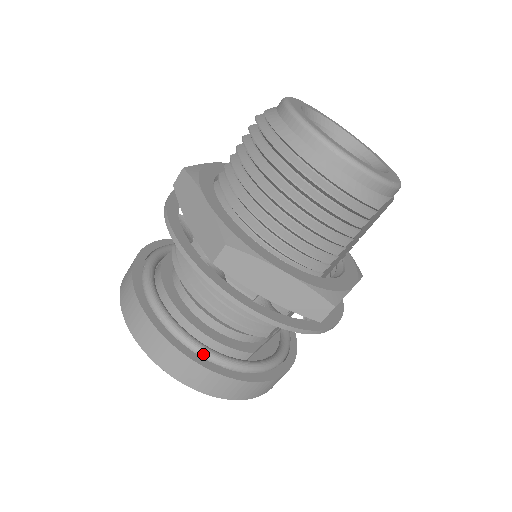
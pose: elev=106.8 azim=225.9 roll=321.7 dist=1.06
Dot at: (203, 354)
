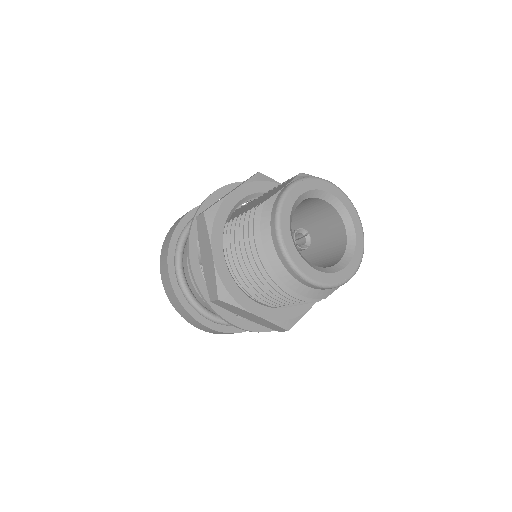
Dot at: (208, 318)
